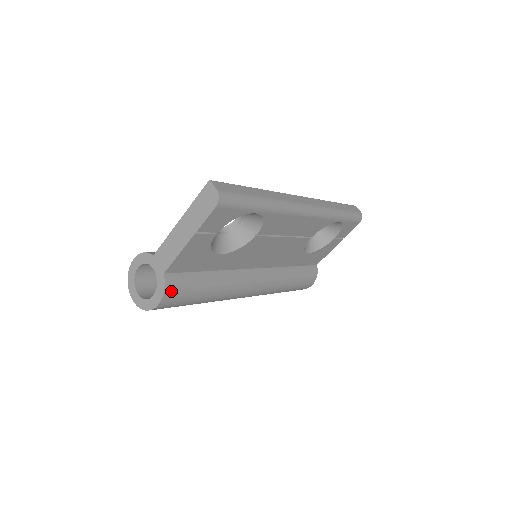
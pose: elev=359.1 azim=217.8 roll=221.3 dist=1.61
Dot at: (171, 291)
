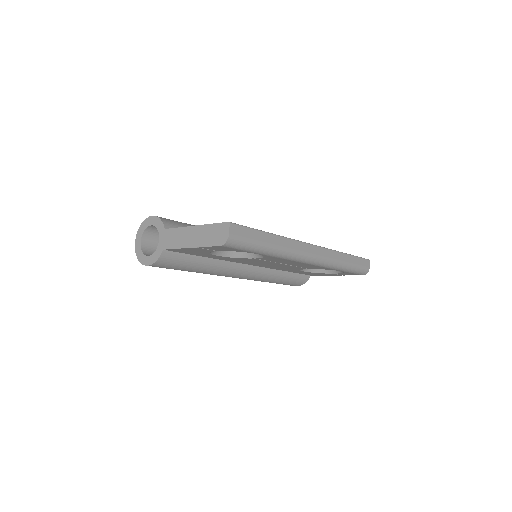
Dot at: (162, 262)
